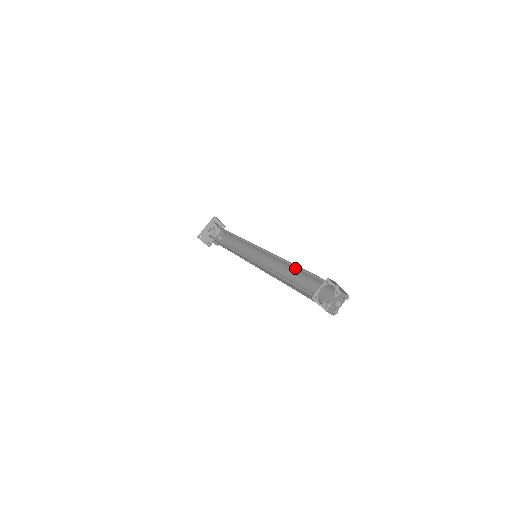
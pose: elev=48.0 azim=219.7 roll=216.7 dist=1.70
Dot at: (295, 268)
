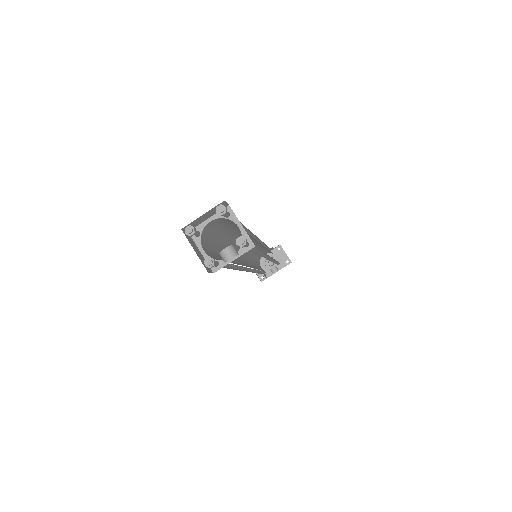
Dot at: occluded
